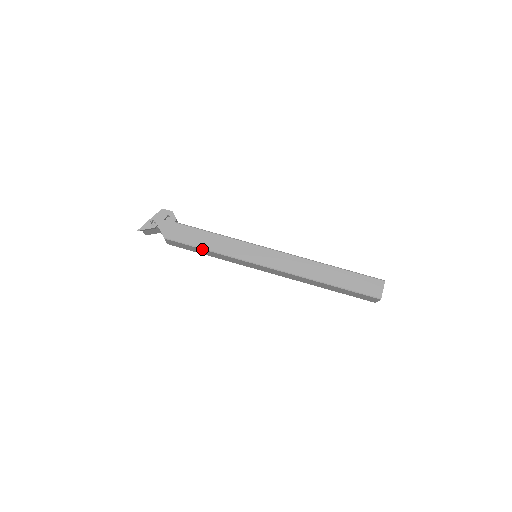
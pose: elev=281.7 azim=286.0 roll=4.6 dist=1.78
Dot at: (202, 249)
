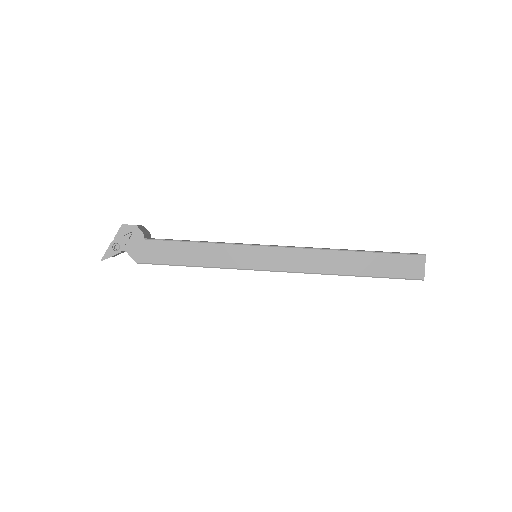
Dot at: (187, 266)
